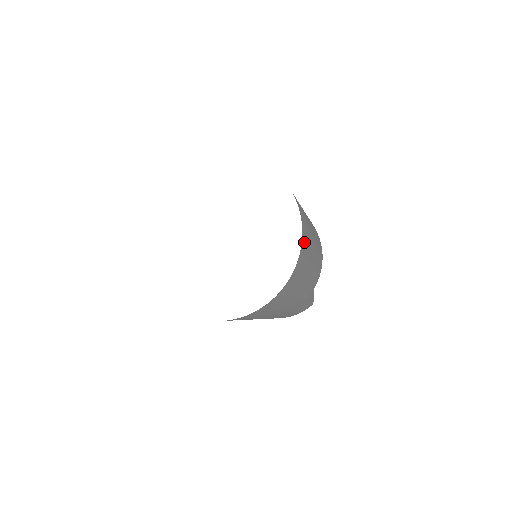
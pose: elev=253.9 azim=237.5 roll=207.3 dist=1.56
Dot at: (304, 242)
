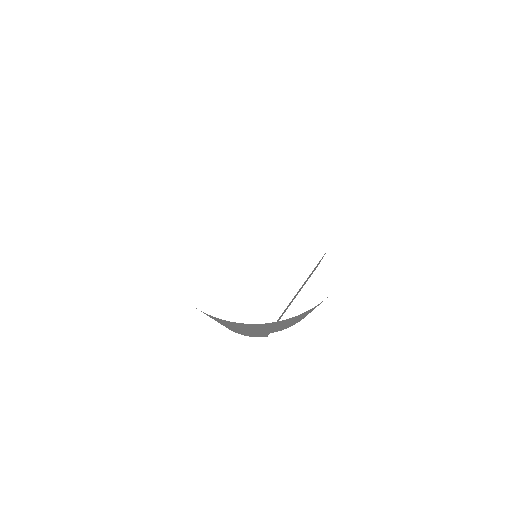
Dot at: occluded
